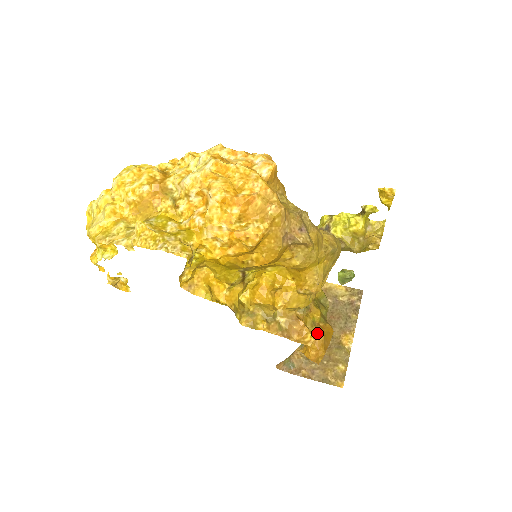
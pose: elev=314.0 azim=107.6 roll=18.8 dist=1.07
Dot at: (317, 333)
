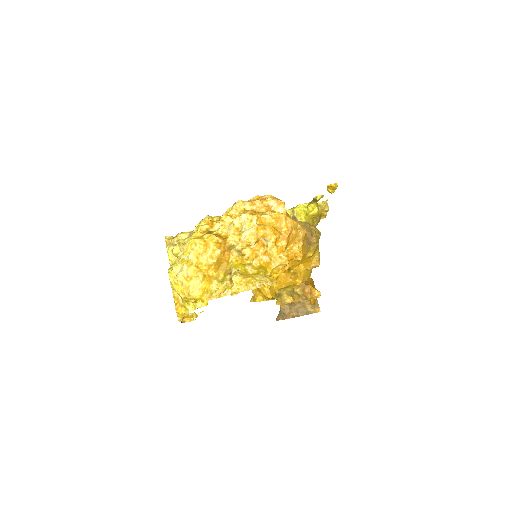
Dot at: occluded
